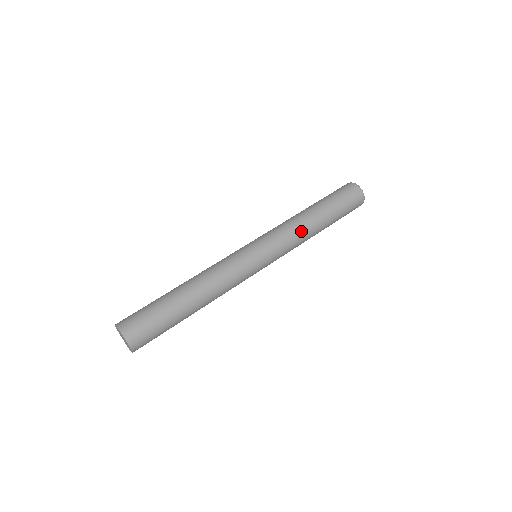
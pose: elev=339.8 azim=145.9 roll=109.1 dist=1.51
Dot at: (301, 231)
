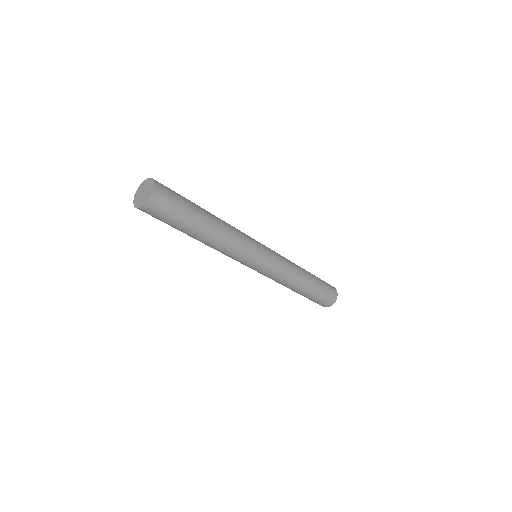
Dot at: (294, 266)
